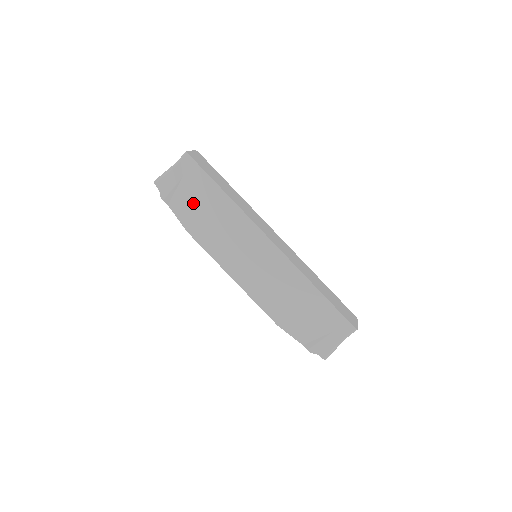
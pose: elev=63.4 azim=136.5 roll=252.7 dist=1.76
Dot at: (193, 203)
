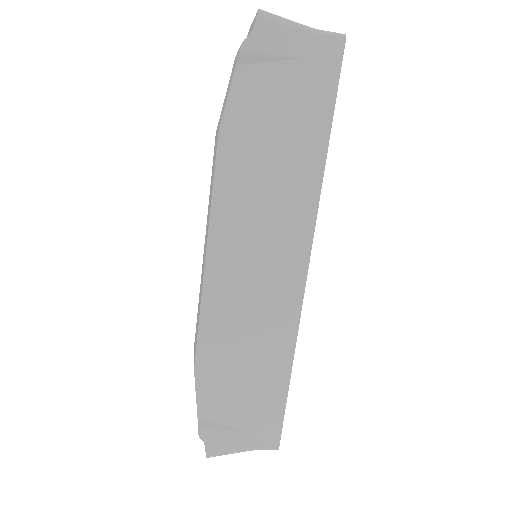
Dot at: (273, 108)
